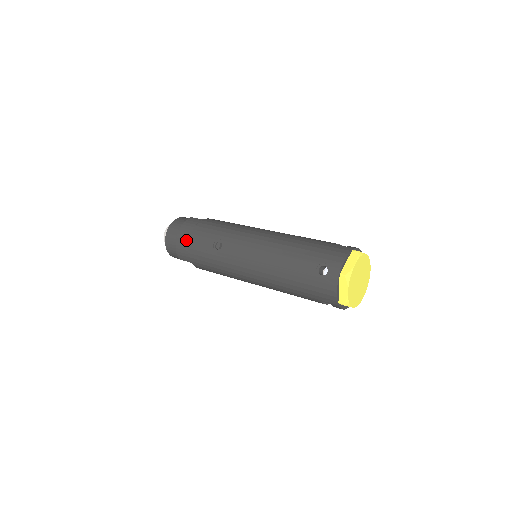
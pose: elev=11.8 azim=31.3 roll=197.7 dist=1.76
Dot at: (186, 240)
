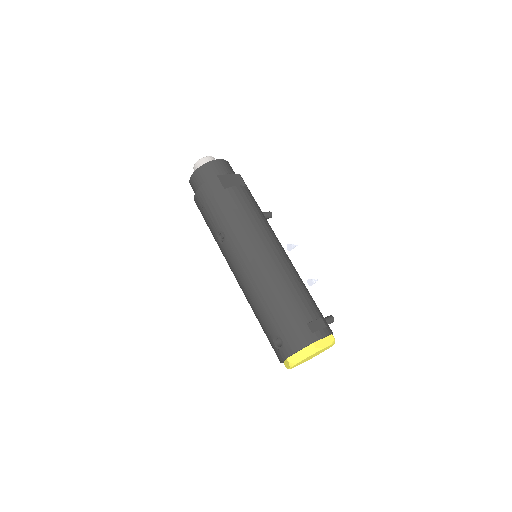
Dot at: (201, 204)
